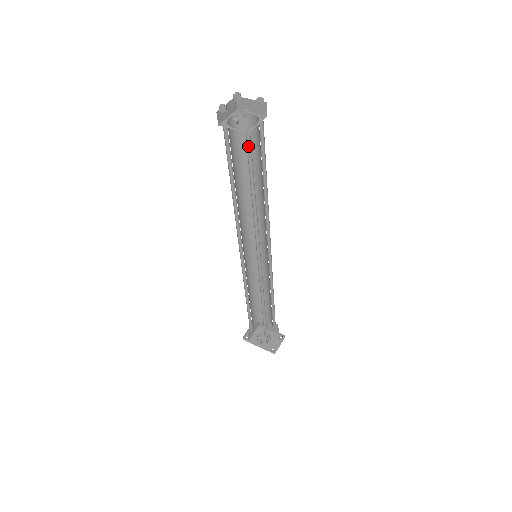
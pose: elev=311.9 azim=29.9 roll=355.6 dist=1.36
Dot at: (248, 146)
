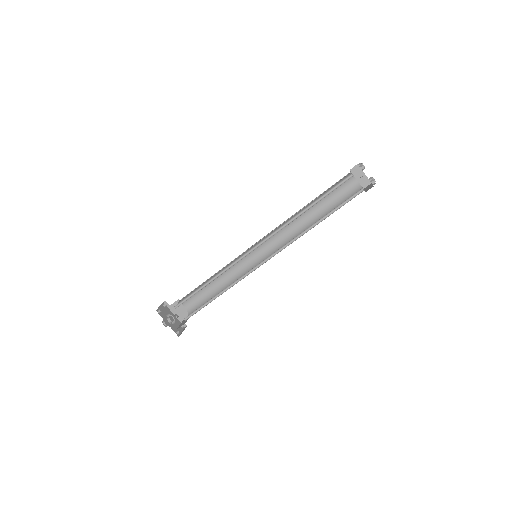
Dot at: (351, 196)
